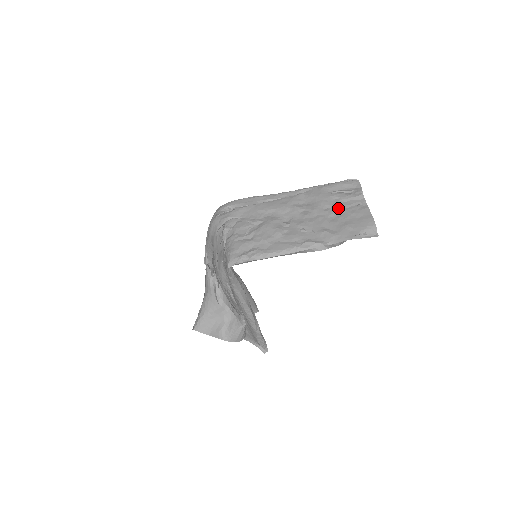
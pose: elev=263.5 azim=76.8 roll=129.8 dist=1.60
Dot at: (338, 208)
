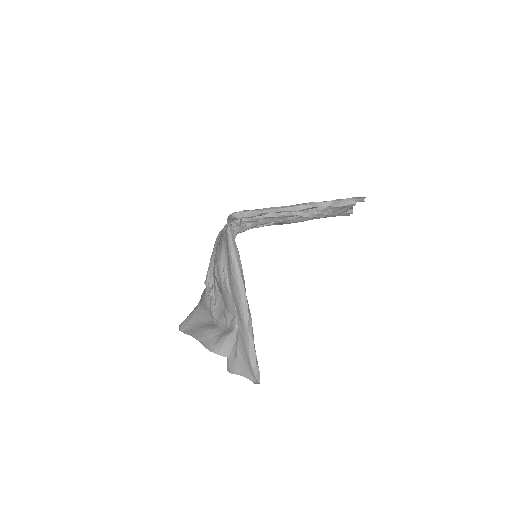
Dot at: occluded
